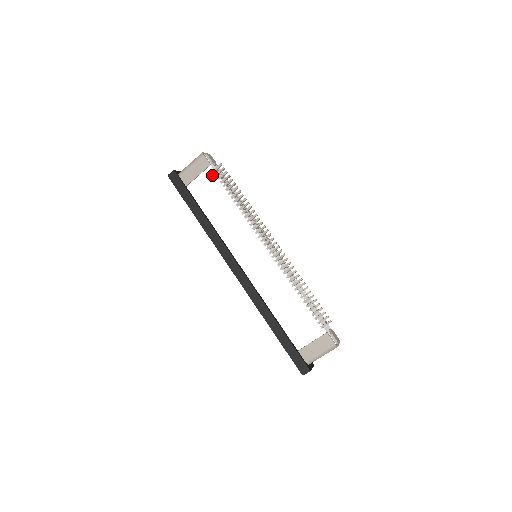
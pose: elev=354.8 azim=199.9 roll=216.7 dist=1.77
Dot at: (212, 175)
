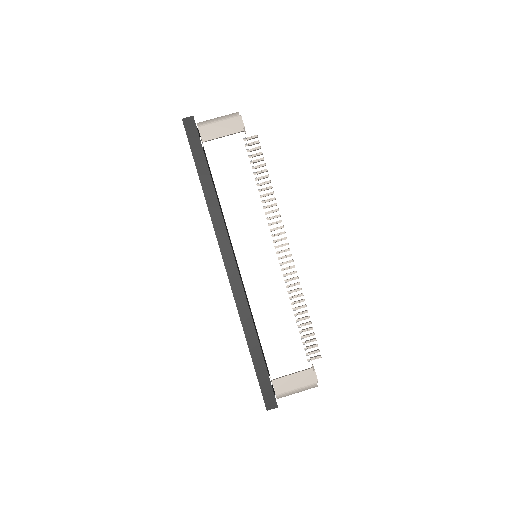
Dot at: (241, 143)
